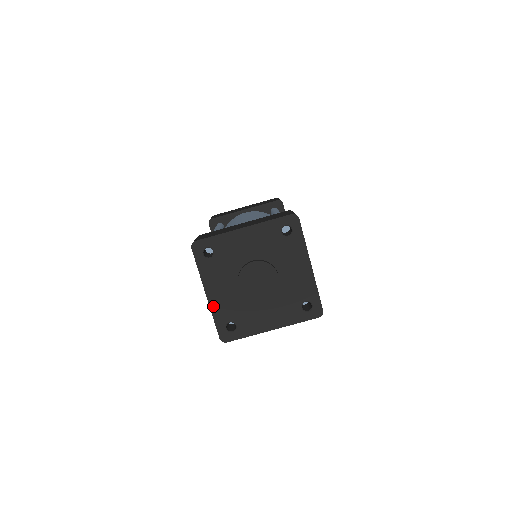
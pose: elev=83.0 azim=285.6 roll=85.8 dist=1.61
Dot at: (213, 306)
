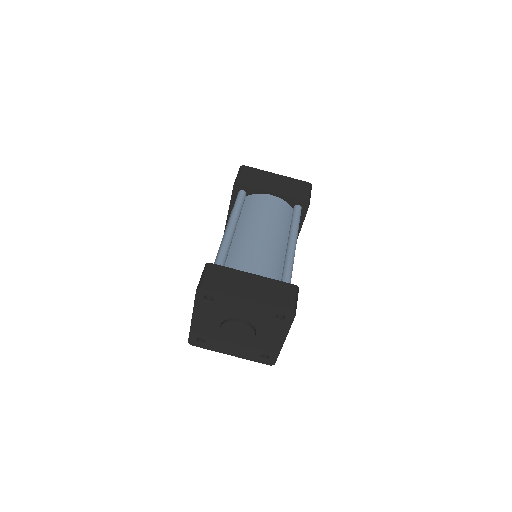
Dot at: (194, 325)
